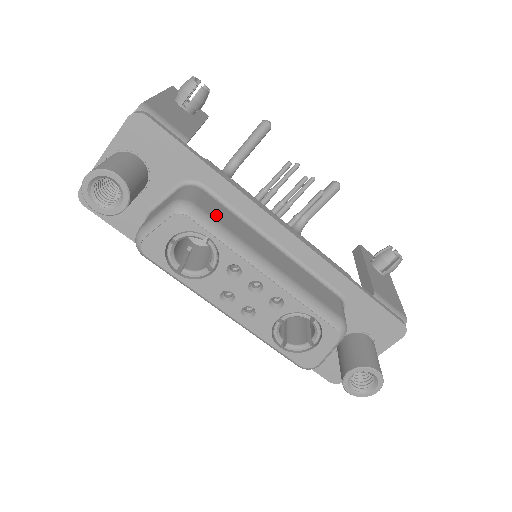
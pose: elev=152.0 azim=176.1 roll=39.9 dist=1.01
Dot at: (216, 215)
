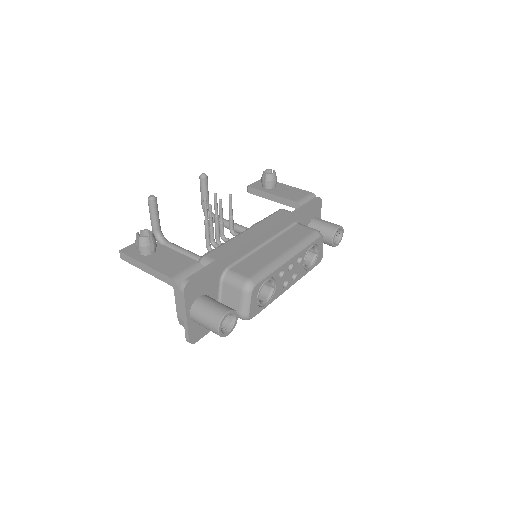
Dot at: (254, 269)
